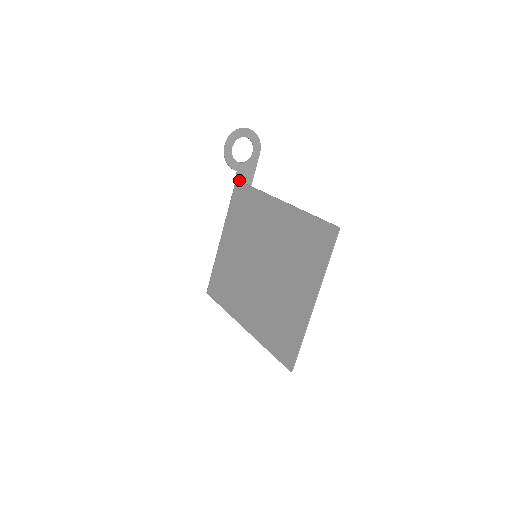
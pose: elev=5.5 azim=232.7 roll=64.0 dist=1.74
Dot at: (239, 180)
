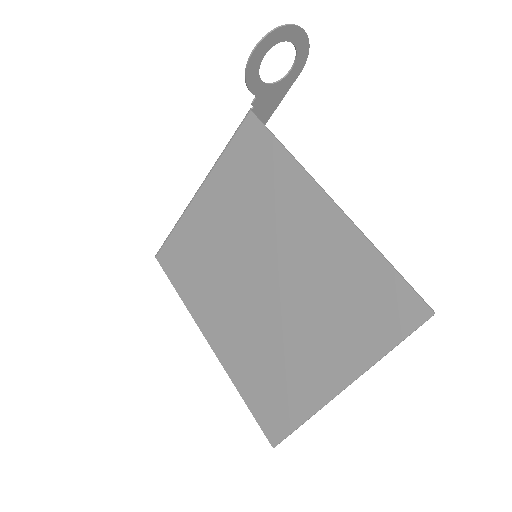
Dot at: (254, 110)
